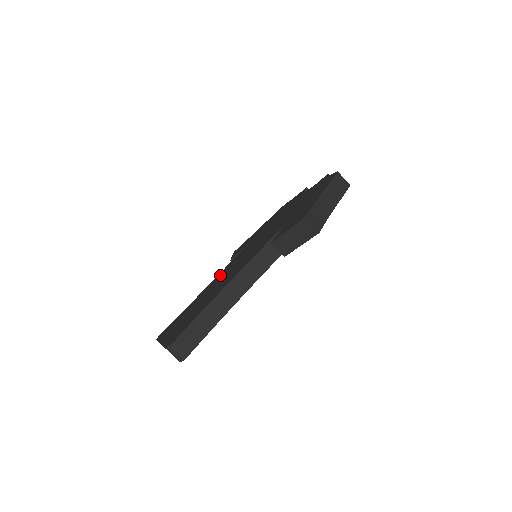
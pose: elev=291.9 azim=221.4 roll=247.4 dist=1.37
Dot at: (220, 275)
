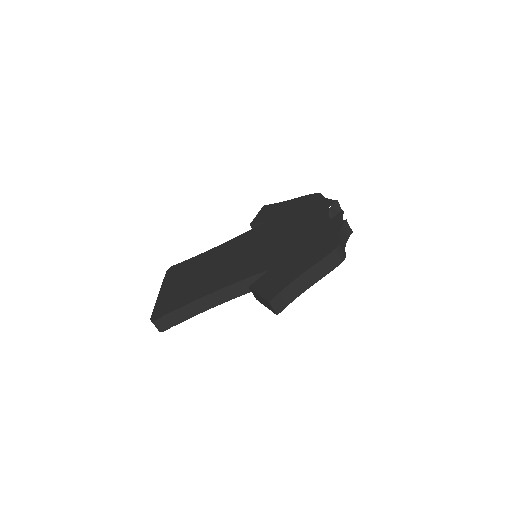
Dot at: (228, 247)
